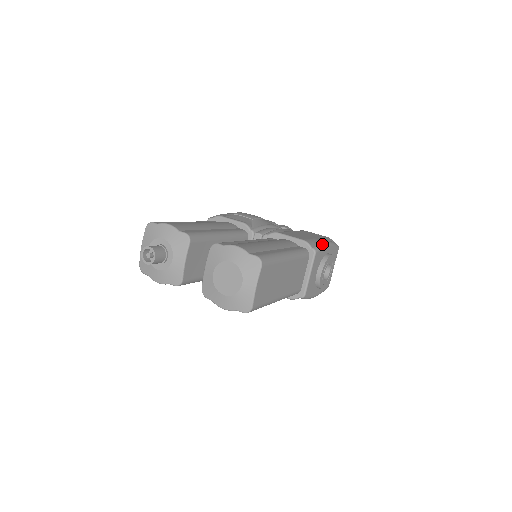
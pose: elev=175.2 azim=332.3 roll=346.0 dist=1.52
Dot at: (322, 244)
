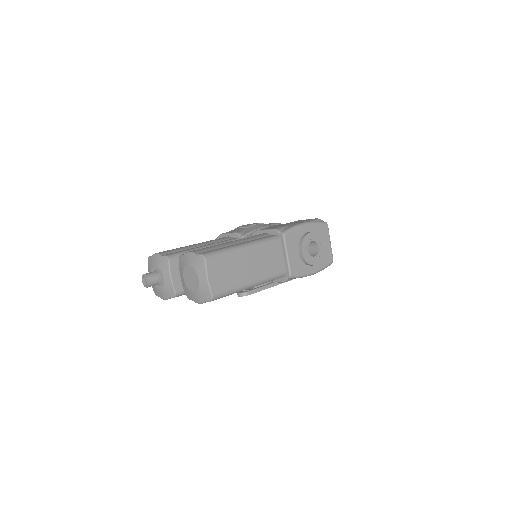
Dot at: (294, 226)
